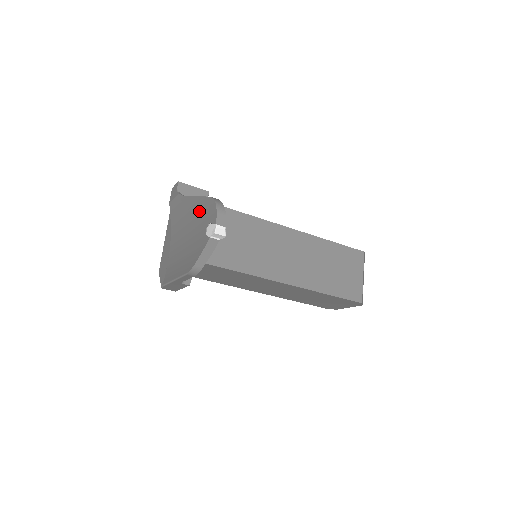
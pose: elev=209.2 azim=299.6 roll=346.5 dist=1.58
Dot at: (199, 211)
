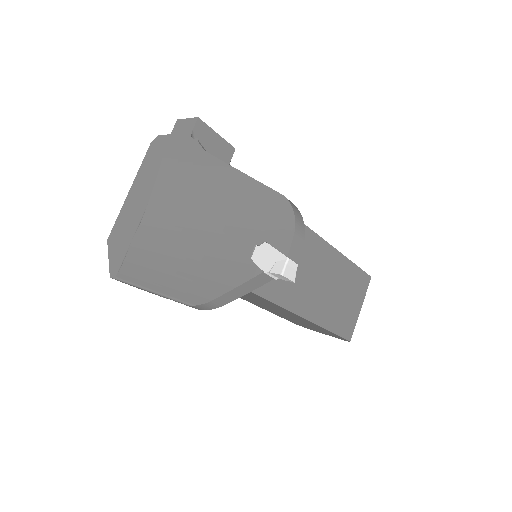
Dot at: (241, 202)
